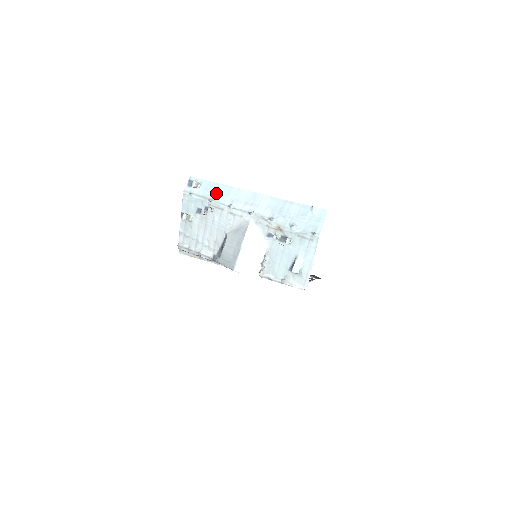
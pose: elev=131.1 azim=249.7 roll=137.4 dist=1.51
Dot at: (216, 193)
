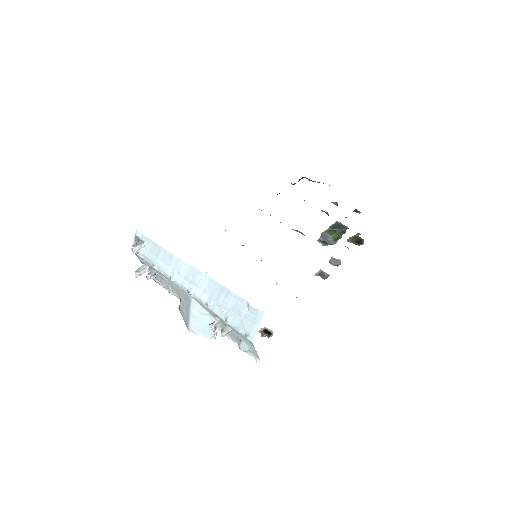
Dot at: (159, 258)
